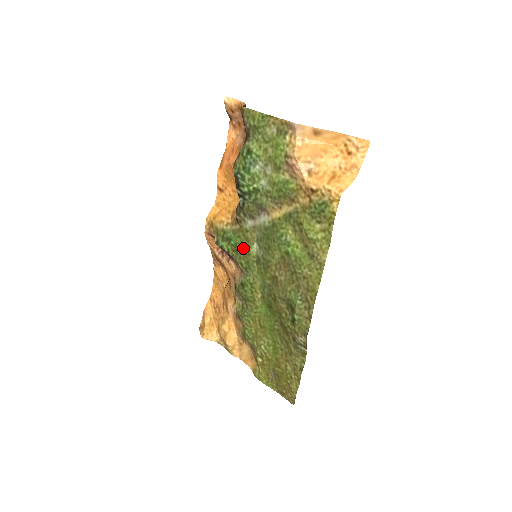
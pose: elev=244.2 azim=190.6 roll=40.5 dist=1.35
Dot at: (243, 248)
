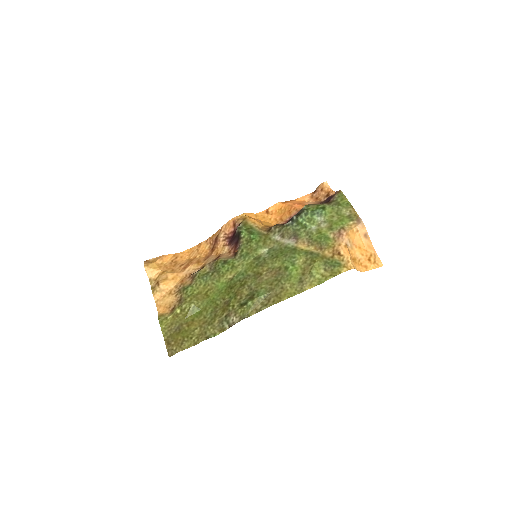
Dot at: (256, 244)
